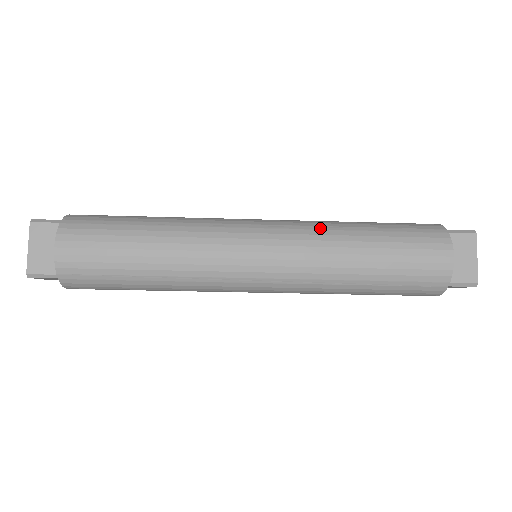
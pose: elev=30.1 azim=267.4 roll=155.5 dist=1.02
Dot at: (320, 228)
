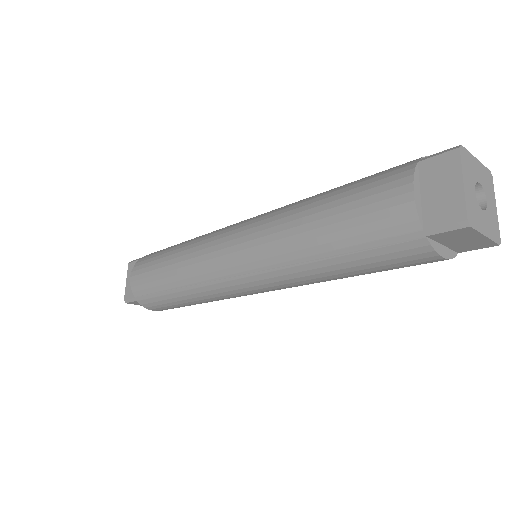
Dot at: (282, 208)
